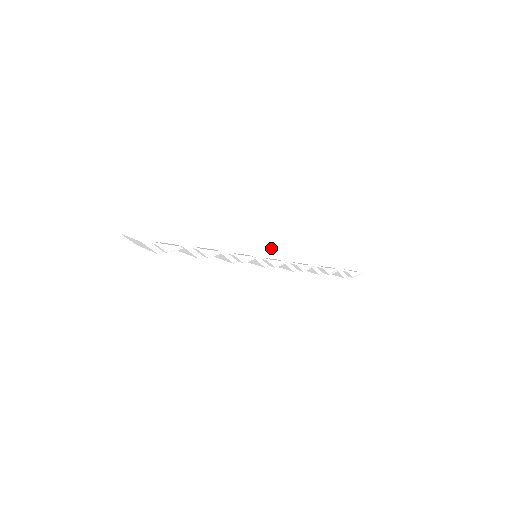
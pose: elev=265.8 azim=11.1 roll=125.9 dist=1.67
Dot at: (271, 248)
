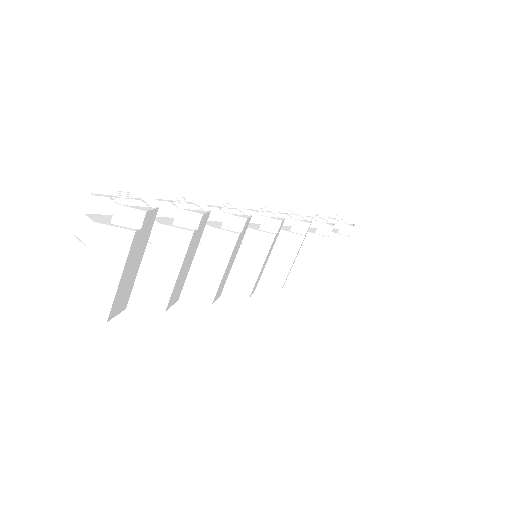
Dot at: (254, 210)
